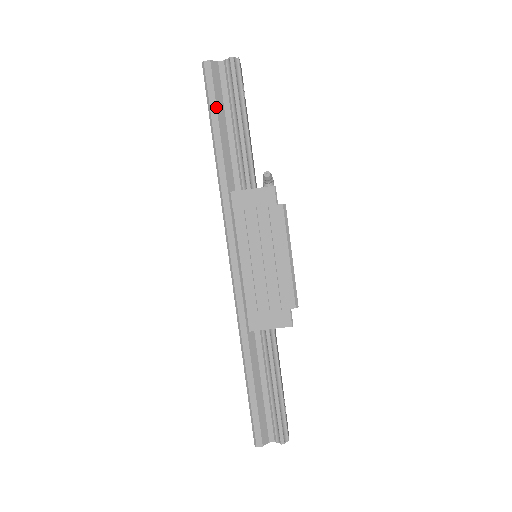
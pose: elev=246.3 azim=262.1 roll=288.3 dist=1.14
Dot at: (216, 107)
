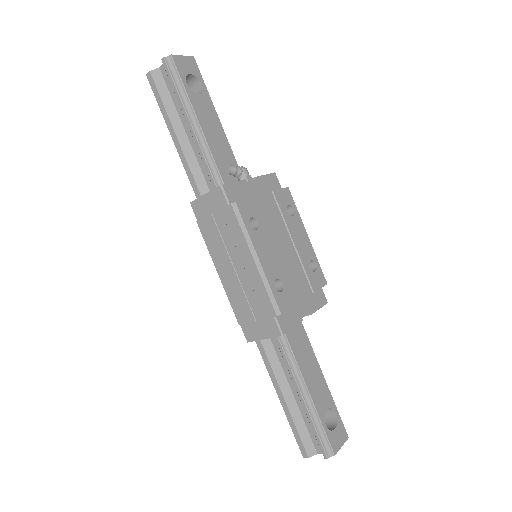
Dot at: (168, 116)
